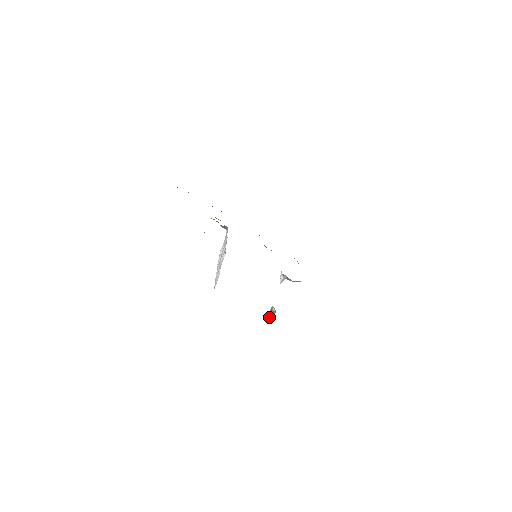
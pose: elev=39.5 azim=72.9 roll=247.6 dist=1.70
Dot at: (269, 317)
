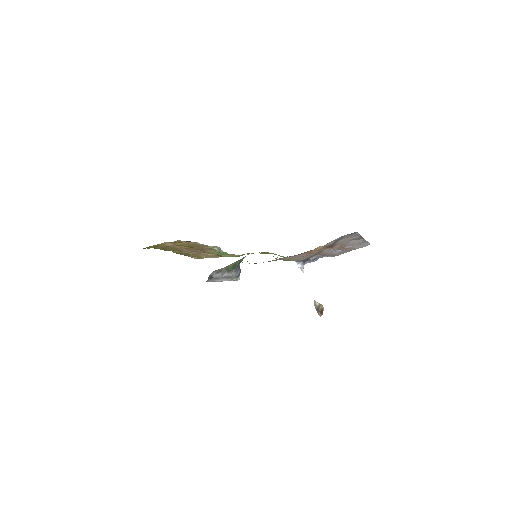
Dot at: (318, 314)
